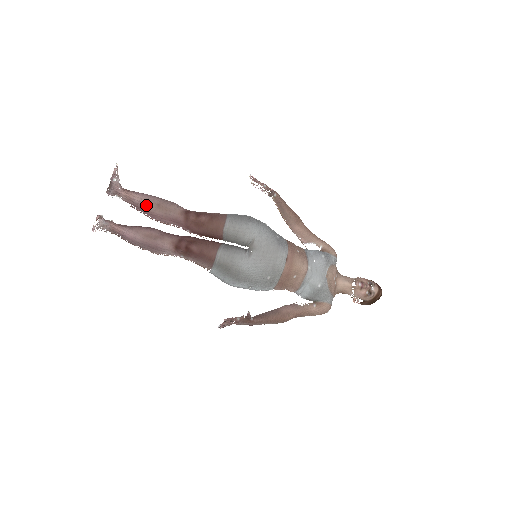
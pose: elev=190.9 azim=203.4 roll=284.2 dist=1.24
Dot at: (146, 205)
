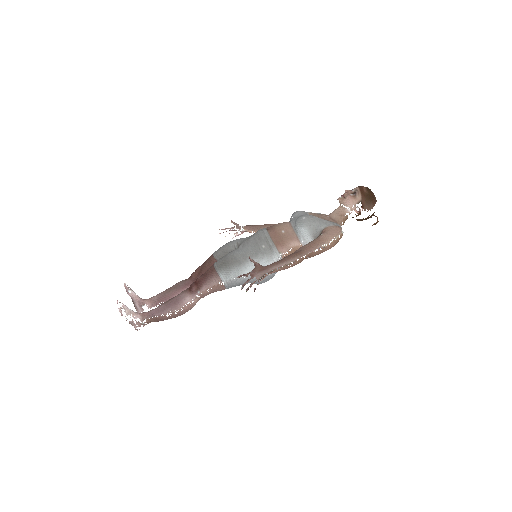
Dot at: (163, 295)
